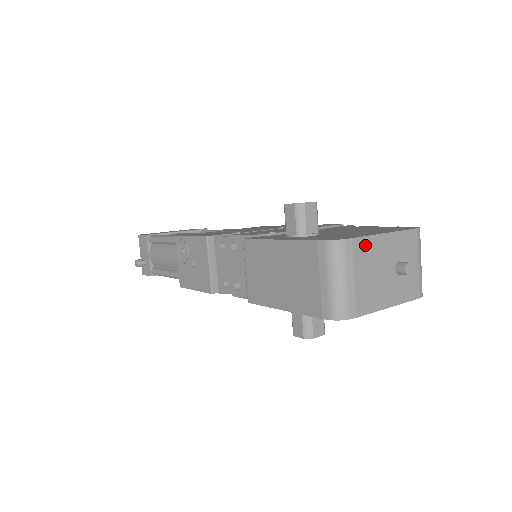
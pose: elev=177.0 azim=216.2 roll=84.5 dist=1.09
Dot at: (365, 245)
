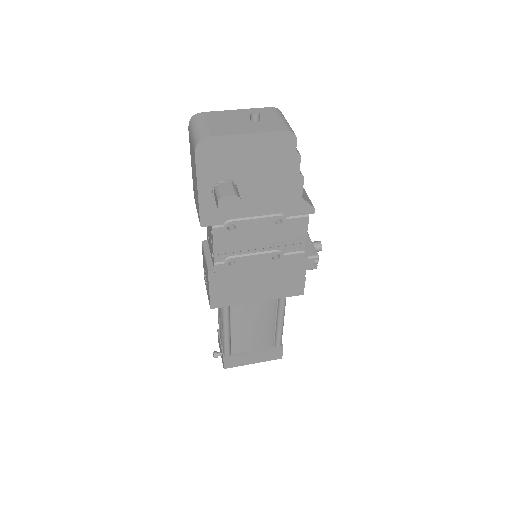
Dot at: (216, 114)
